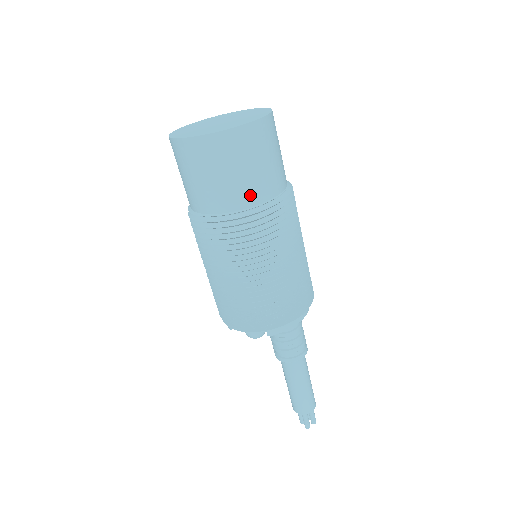
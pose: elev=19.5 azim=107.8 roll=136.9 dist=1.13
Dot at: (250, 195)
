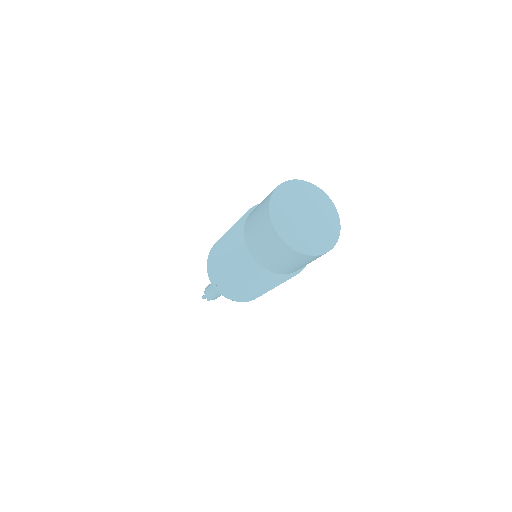
Dot at: occluded
